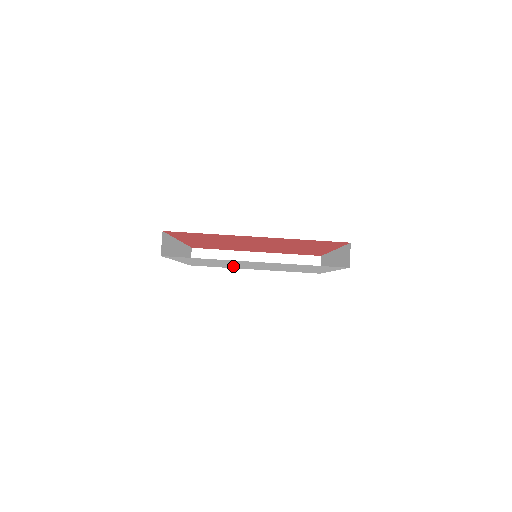
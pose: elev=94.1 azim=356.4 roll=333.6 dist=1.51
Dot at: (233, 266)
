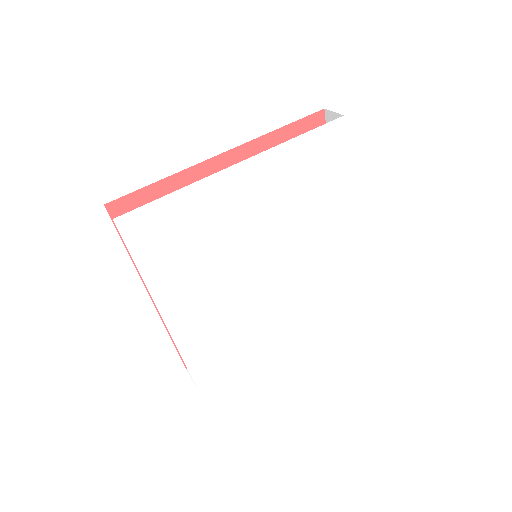
Dot at: (243, 312)
